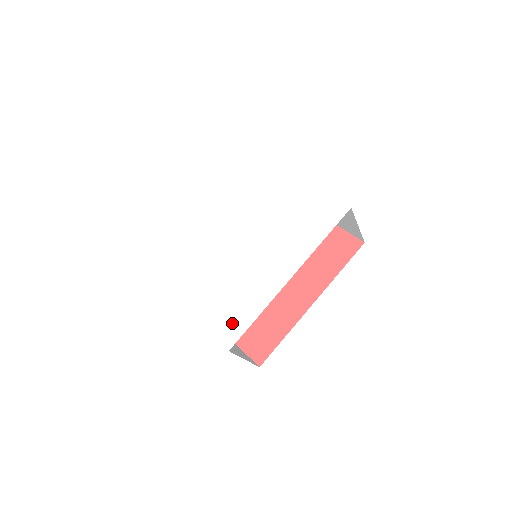
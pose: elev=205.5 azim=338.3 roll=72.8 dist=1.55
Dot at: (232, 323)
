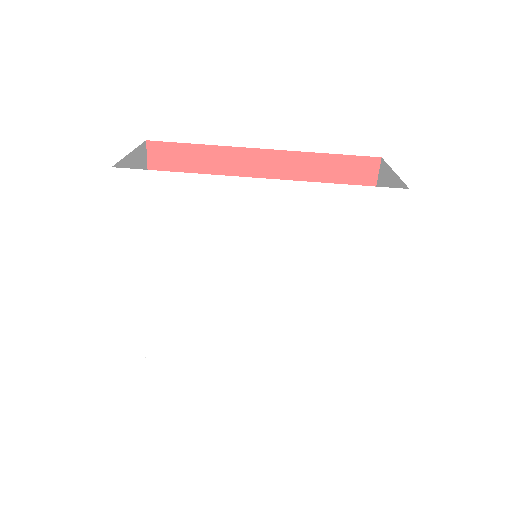
Dot at: (155, 340)
